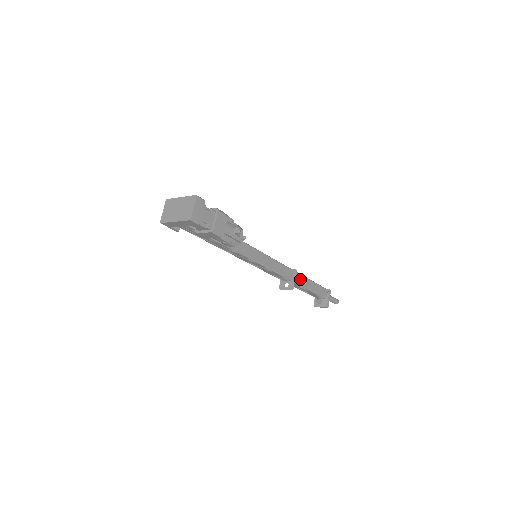
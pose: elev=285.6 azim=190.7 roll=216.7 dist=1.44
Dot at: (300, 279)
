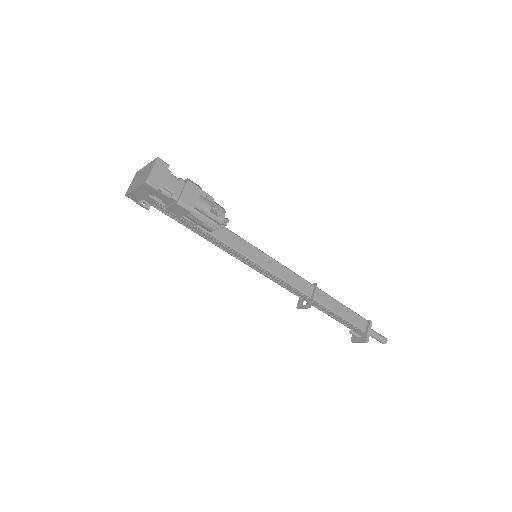
Dot at: (324, 298)
